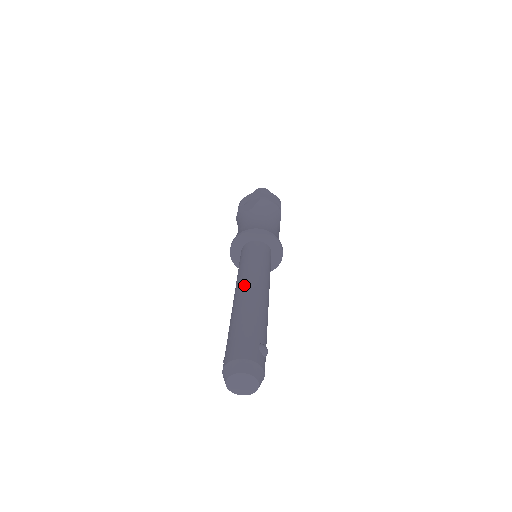
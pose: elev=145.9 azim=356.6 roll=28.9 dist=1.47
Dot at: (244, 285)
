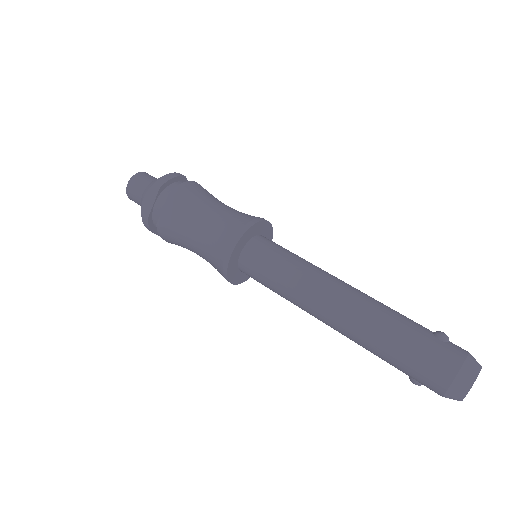
Dot at: (326, 302)
